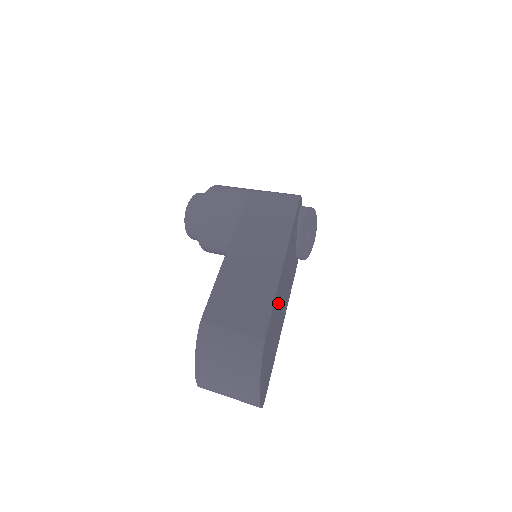
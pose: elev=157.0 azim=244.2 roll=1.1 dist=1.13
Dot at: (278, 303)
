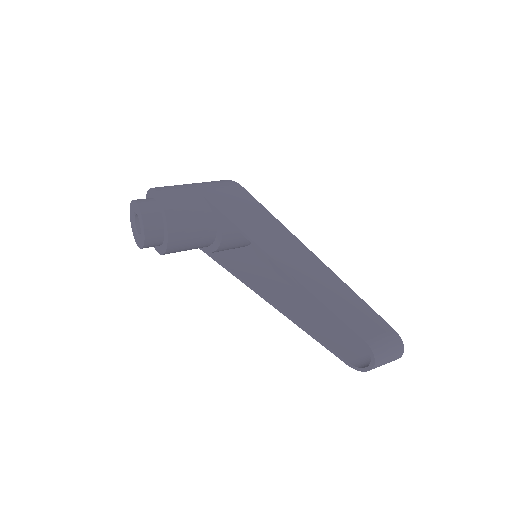
Dot at: occluded
